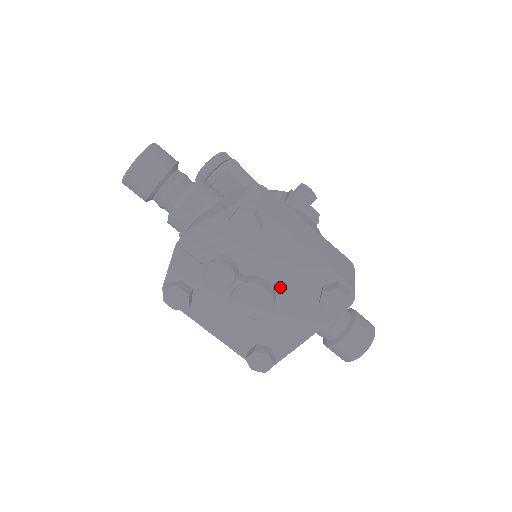
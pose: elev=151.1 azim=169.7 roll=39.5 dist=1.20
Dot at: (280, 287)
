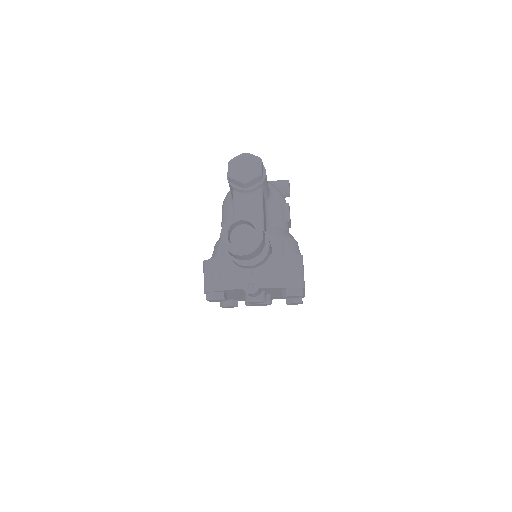
Dot at: (274, 295)
